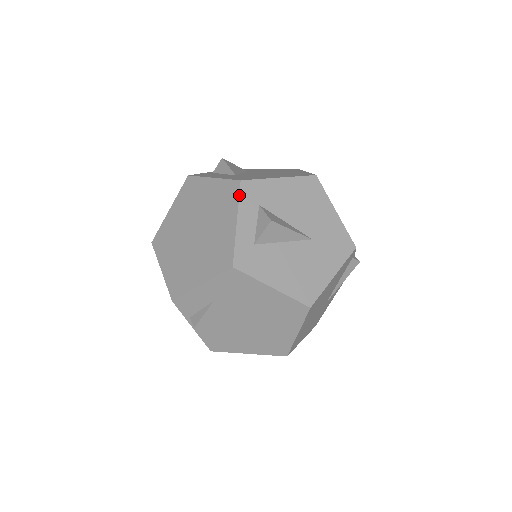
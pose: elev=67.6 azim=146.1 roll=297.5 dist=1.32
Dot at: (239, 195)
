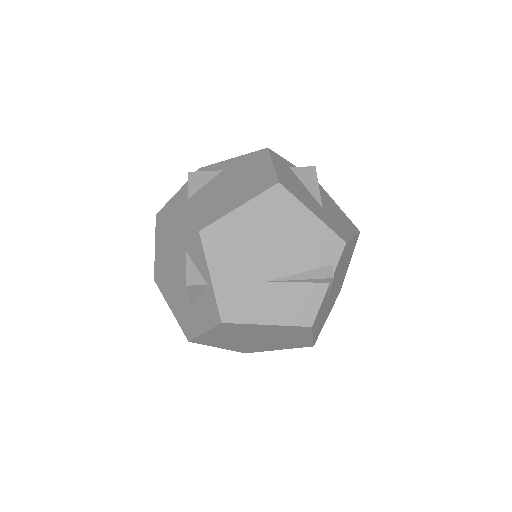
Dot at: occluded
